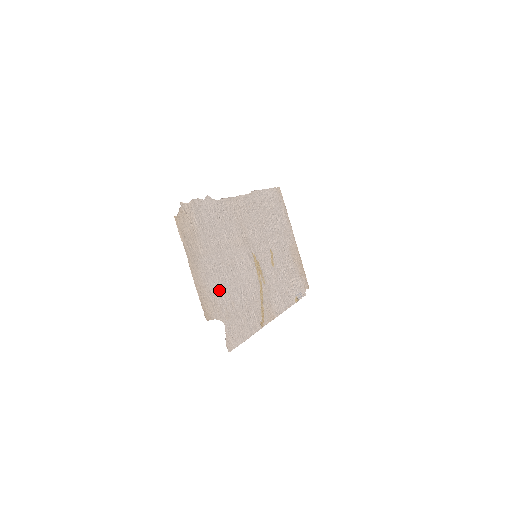
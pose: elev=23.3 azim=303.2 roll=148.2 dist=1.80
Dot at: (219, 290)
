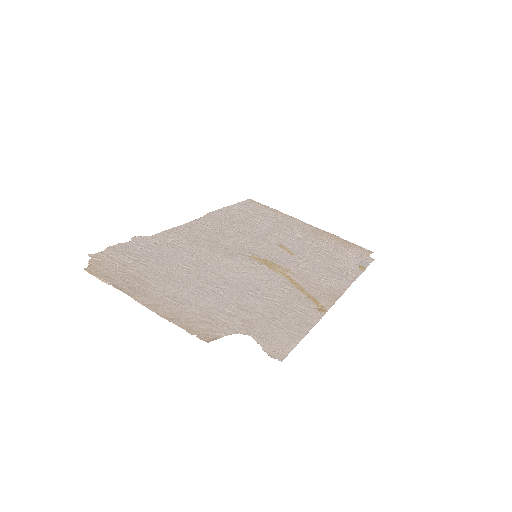
Dot at: (212, 306)
